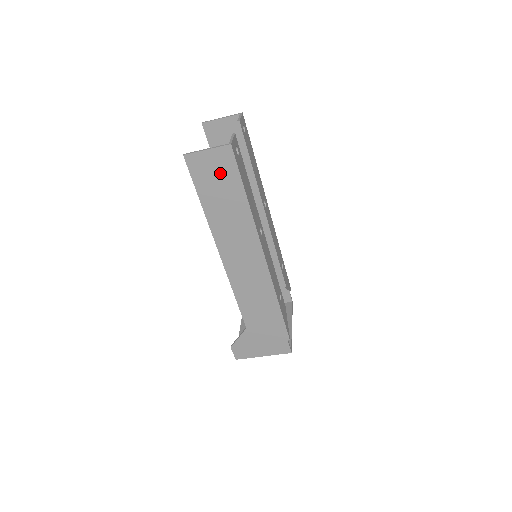
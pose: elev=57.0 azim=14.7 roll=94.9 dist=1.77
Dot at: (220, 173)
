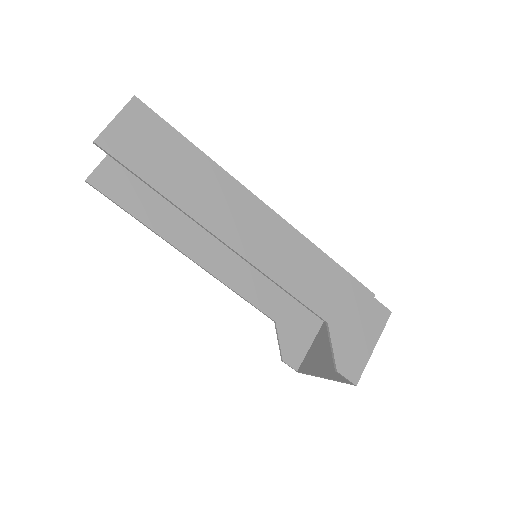
Dot at: (148, 137)
